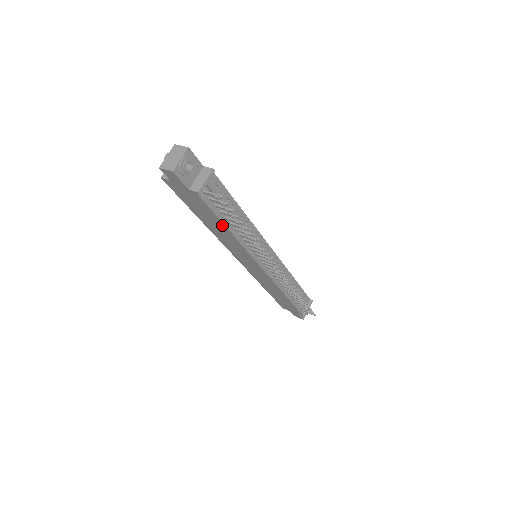
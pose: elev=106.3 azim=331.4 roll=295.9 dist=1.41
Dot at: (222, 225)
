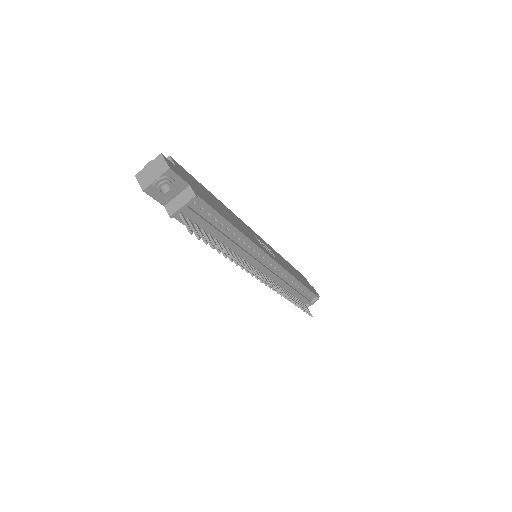
Dot at: occluded
